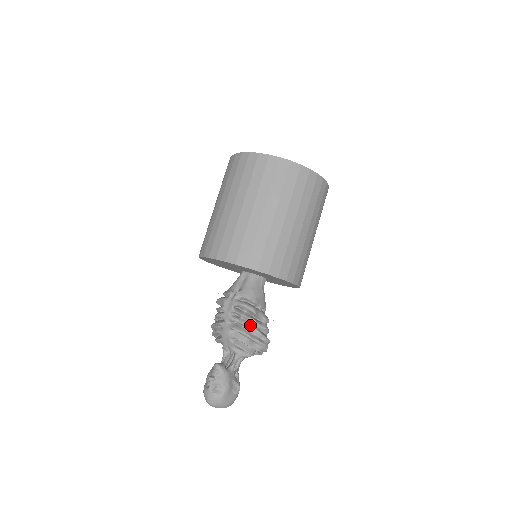
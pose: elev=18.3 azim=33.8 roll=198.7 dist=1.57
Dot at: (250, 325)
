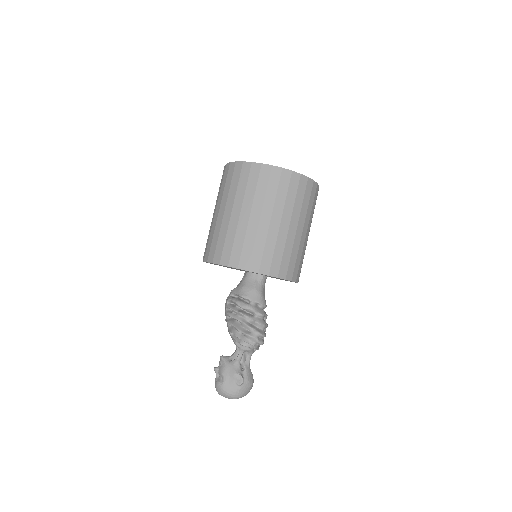
Dot at: (238, 318)
